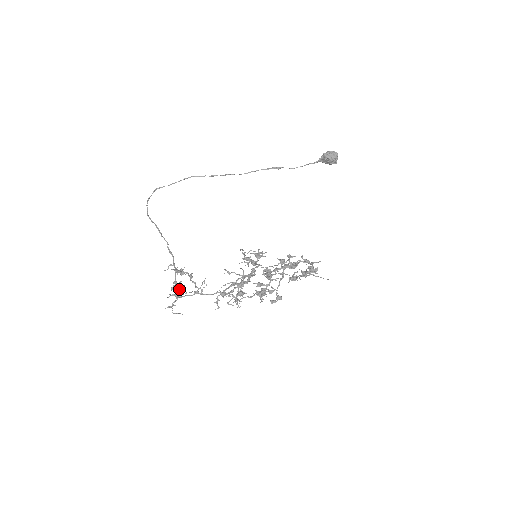
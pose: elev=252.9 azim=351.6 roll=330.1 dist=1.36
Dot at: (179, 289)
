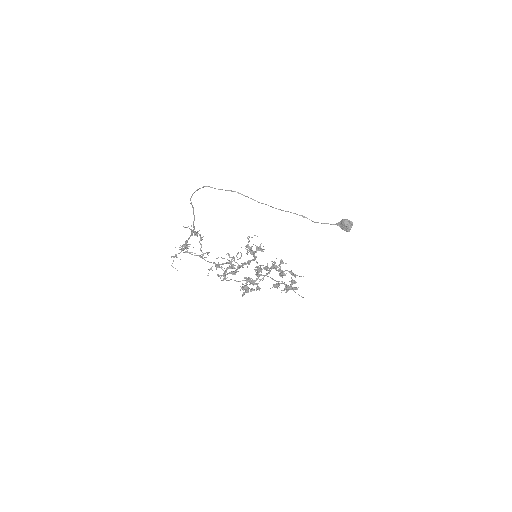
Dot at: (186, 248)
